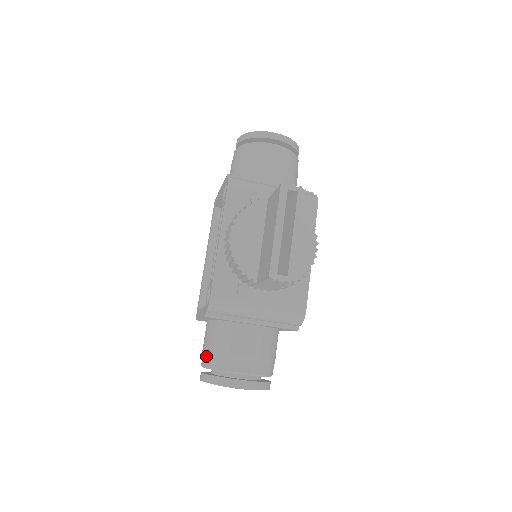
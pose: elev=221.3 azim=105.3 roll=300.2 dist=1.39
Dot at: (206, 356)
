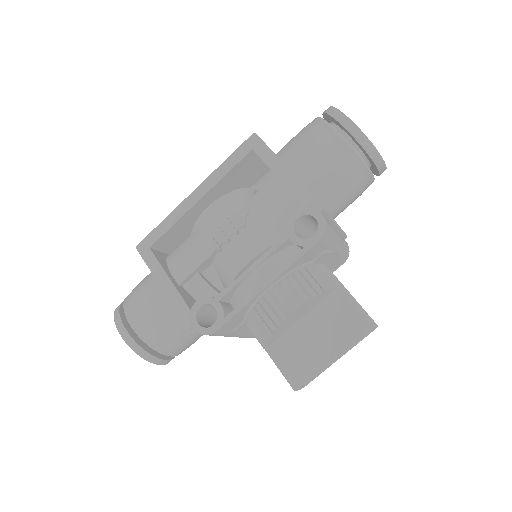
Dot at: (146, 327)
